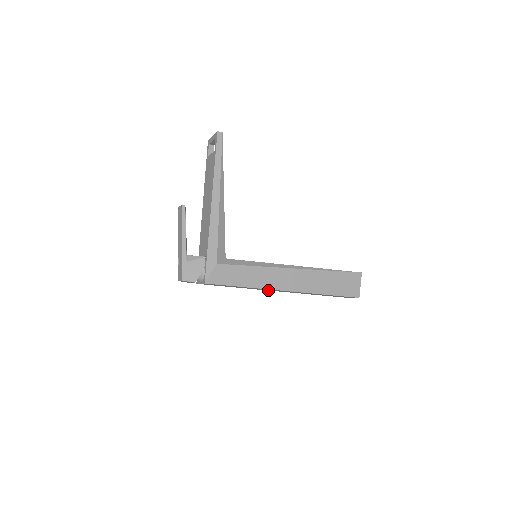
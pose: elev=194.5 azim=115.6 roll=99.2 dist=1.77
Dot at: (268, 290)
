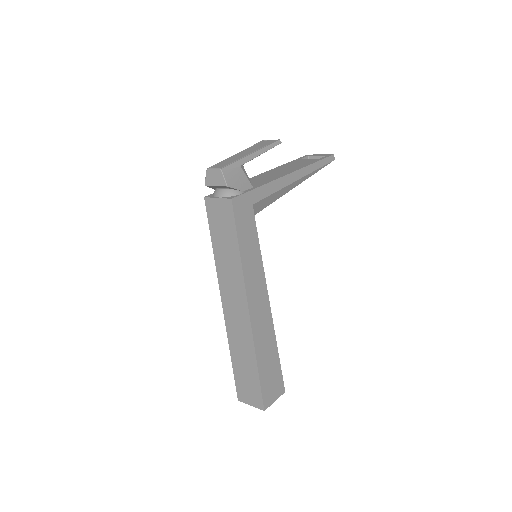
Dot at: (221, 297)
